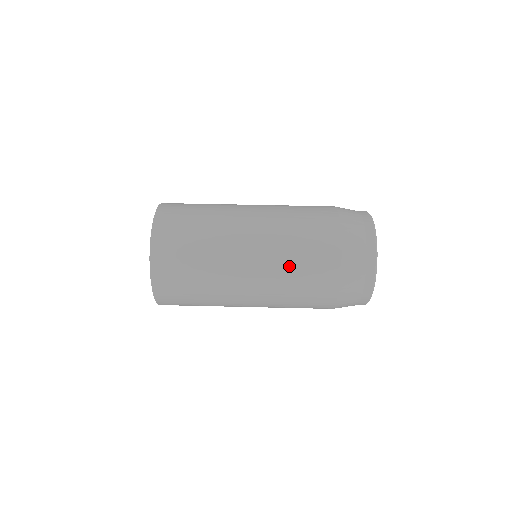
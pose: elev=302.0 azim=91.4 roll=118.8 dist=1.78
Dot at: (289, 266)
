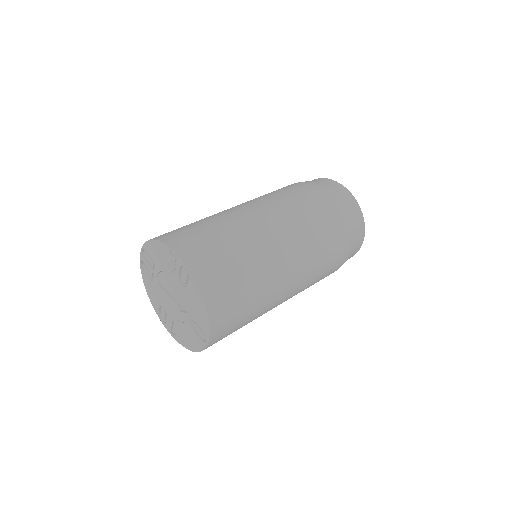
Dot at: (302, 217)
